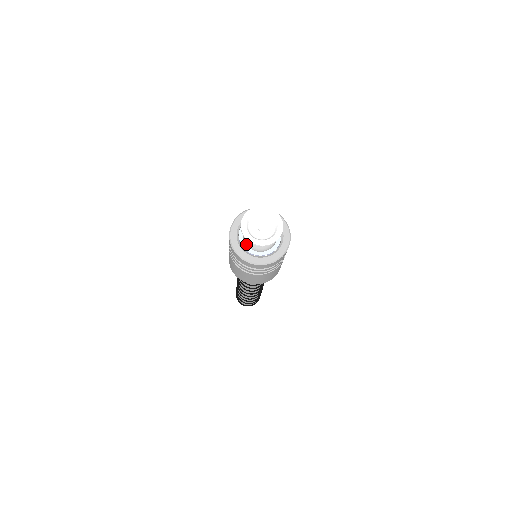
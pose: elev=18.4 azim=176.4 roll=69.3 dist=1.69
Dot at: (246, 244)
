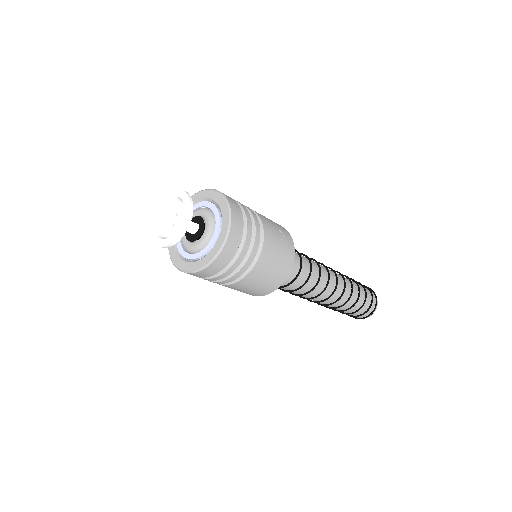
Dot at: occluded
